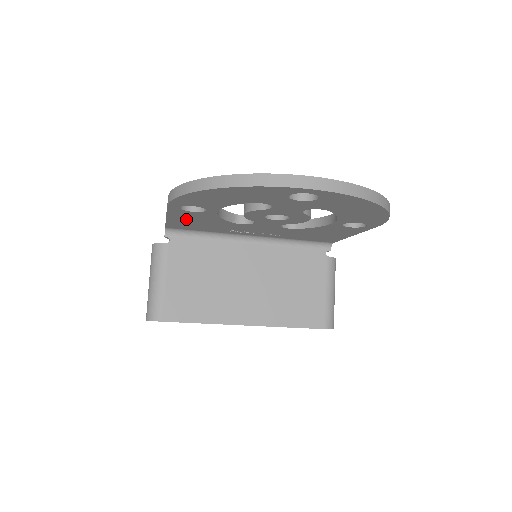
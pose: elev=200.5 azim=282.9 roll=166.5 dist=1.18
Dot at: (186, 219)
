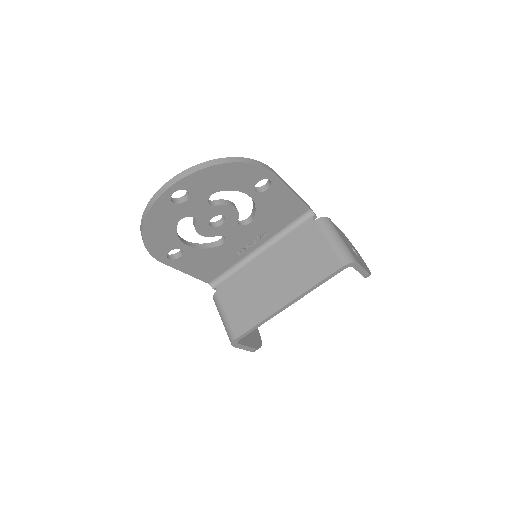
Dot at: (195, 266)
